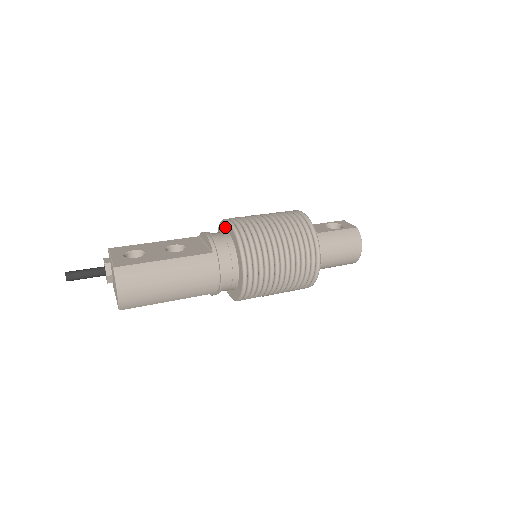
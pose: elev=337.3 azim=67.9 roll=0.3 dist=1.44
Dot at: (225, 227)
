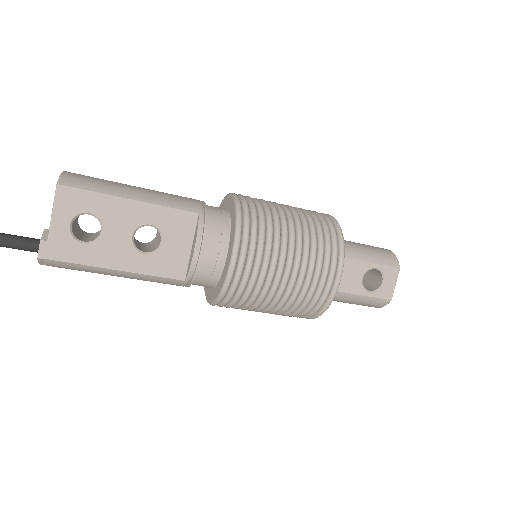
Dot at: occluded
